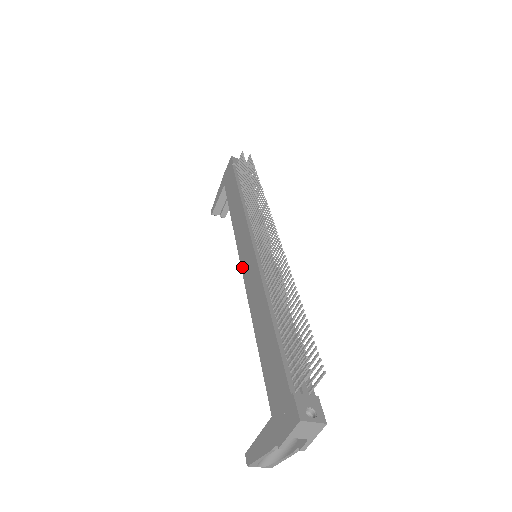
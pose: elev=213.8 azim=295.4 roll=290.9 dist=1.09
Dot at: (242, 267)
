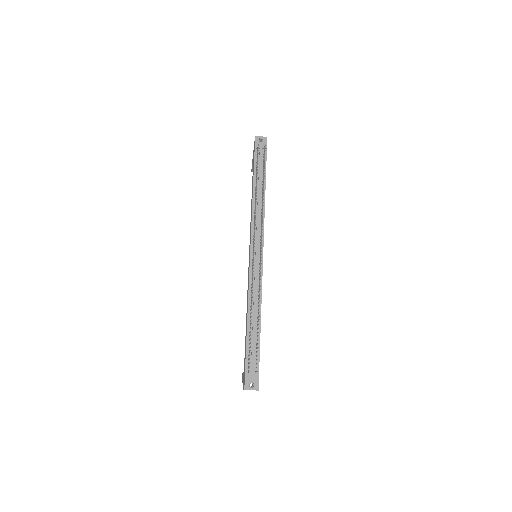
Dot at: occluded
